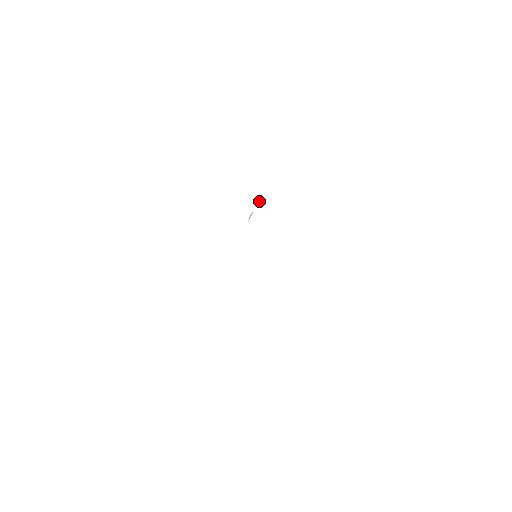
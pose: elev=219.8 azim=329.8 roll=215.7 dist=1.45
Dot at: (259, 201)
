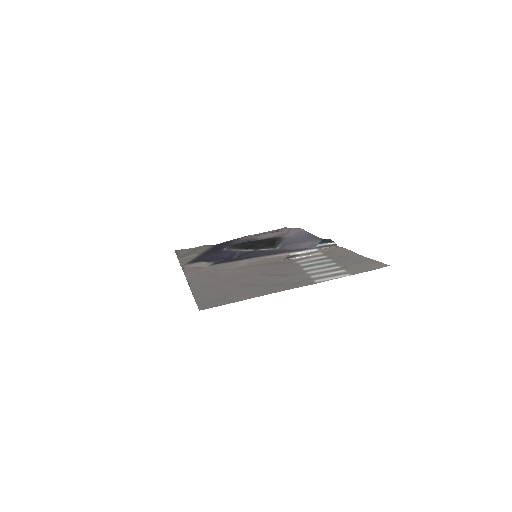
Dot at: (305, 256)
